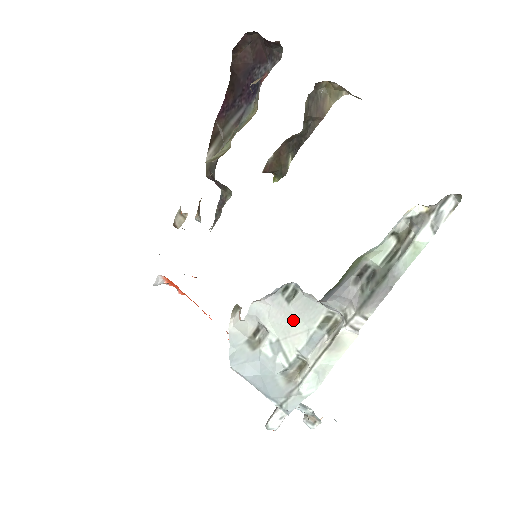
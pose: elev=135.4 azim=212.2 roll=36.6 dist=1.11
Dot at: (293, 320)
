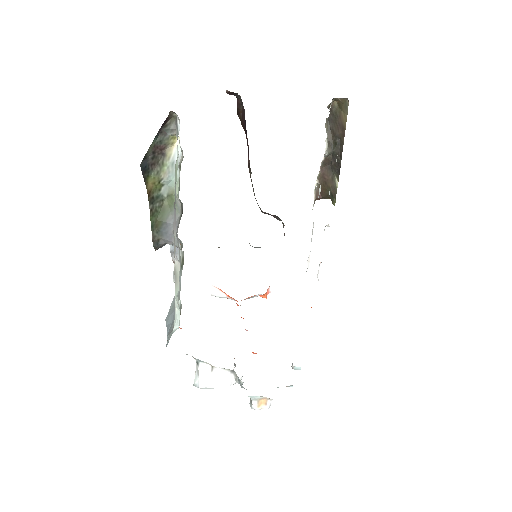
Dot at: occluded
